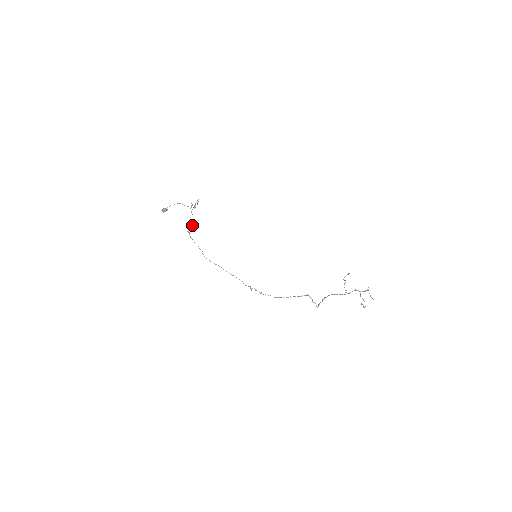
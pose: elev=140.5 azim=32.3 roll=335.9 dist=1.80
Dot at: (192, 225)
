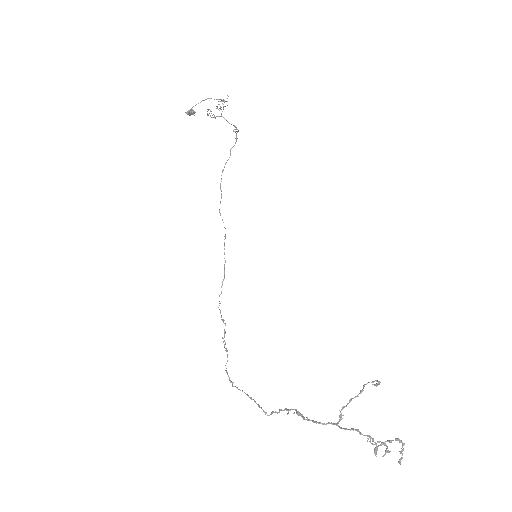
Dot at: (238, 130)
